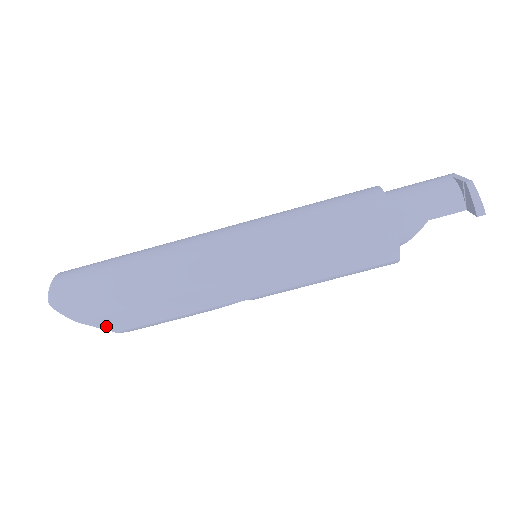
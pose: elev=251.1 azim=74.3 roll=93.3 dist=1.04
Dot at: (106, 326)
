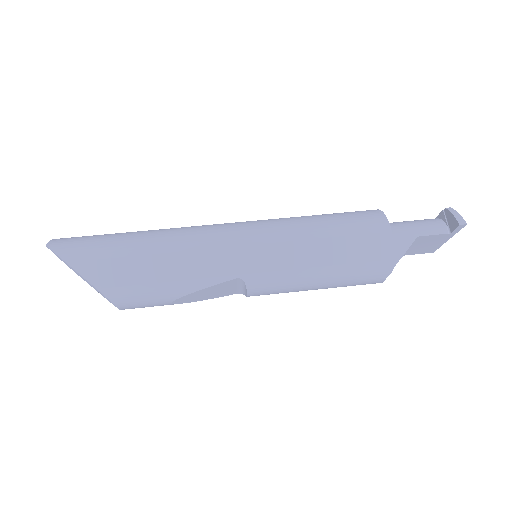
Dot at: (91, 276)
